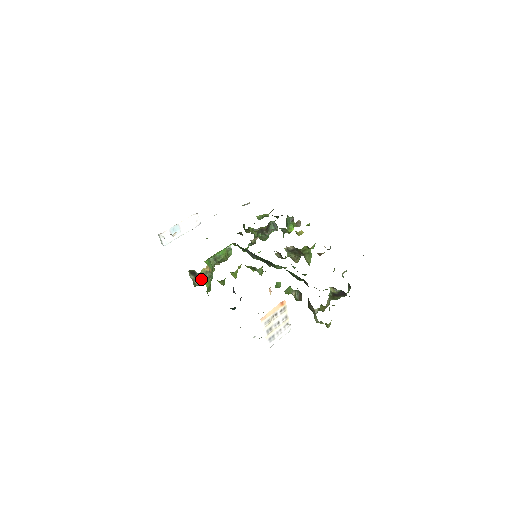
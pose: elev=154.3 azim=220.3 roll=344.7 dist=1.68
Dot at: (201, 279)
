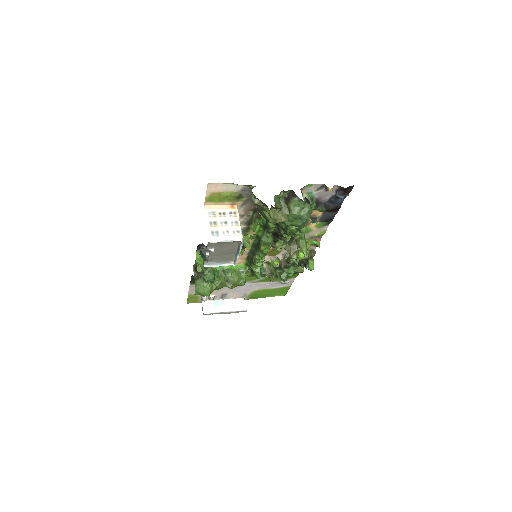
Dot at: (202, 274)
